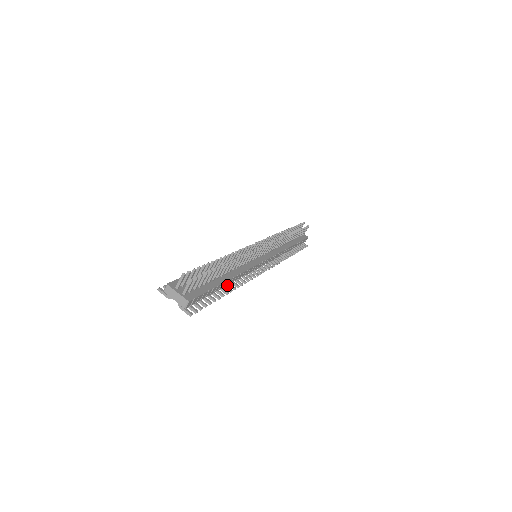
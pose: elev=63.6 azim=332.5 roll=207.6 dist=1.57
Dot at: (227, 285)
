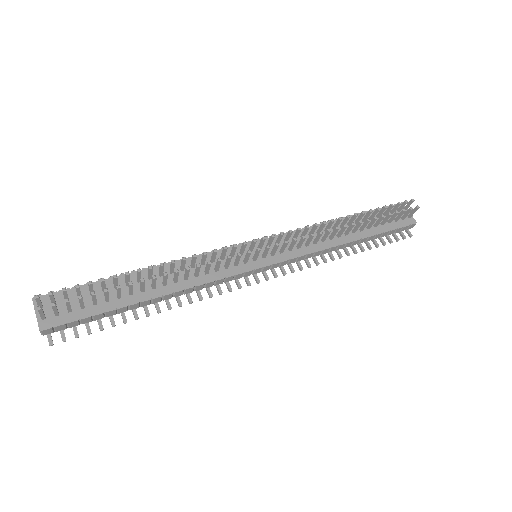
Dot at: occluded
